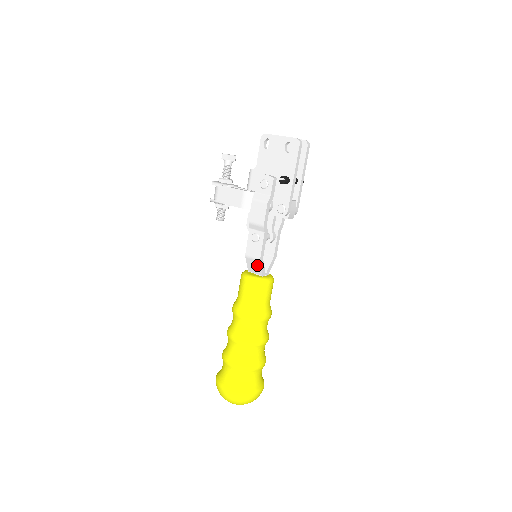
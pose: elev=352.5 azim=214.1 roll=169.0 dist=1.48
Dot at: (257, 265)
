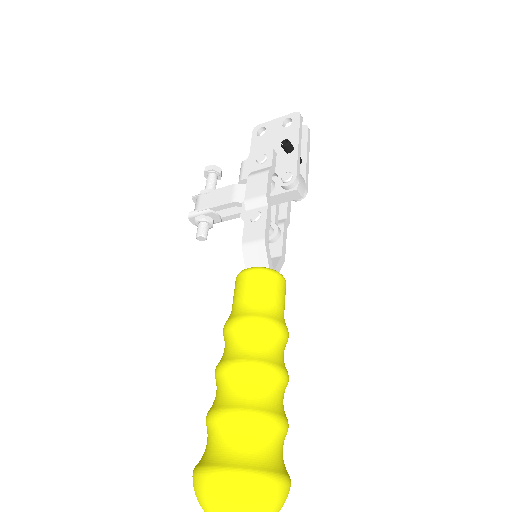
Dot at: (260, 252)
